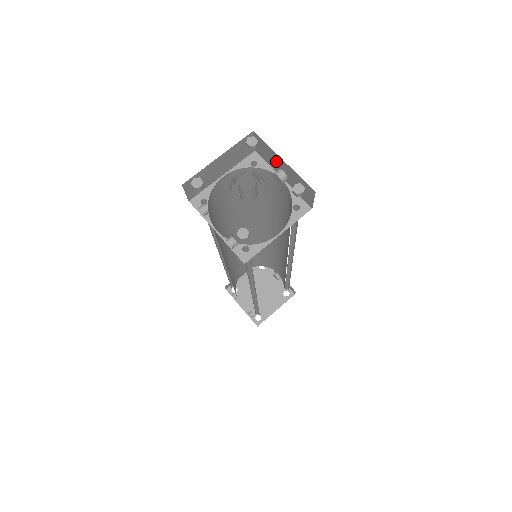
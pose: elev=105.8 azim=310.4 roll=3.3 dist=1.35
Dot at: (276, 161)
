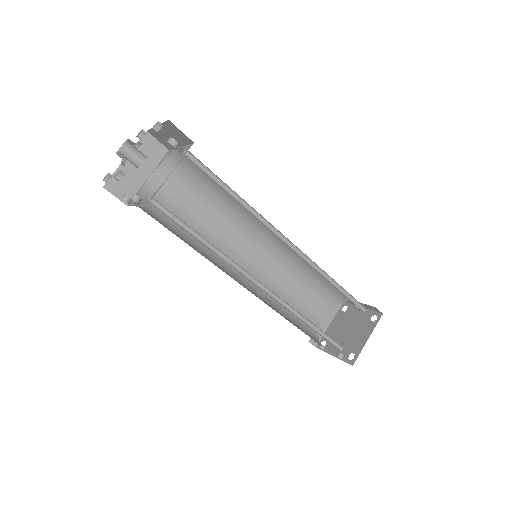
Dot at: (164, 135)
